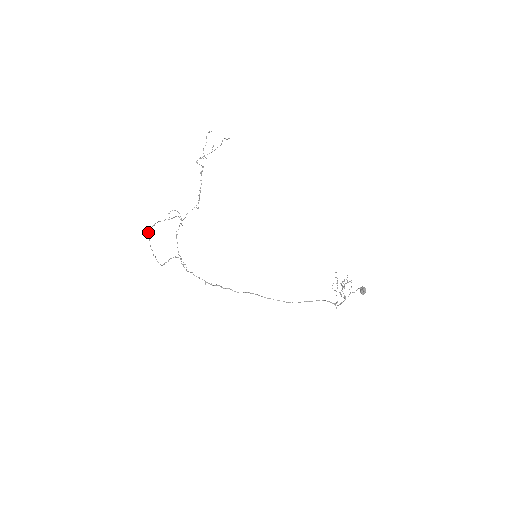
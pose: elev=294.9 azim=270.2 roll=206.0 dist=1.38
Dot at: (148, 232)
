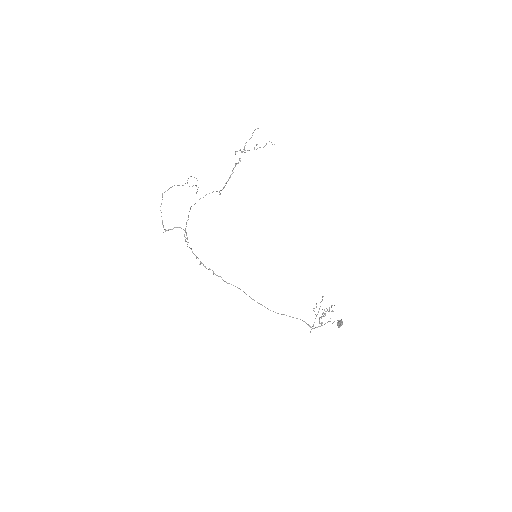
Dot at: occluded
